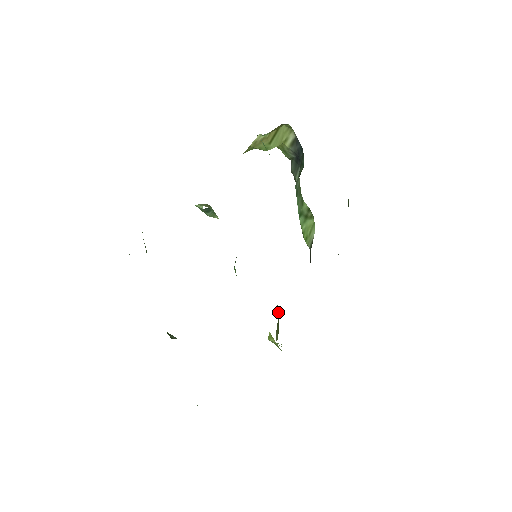
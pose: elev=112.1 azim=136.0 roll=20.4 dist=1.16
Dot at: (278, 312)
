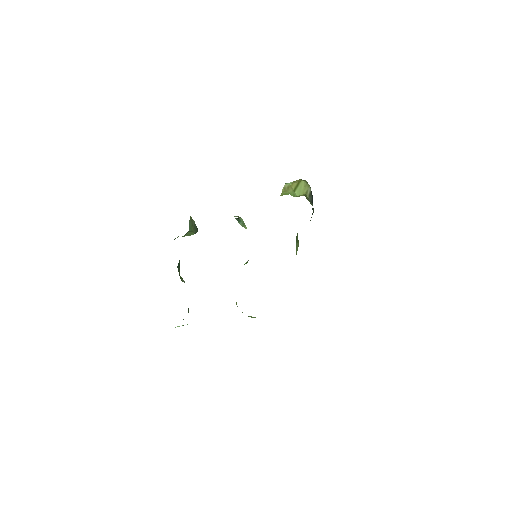
Dot at: occluded
